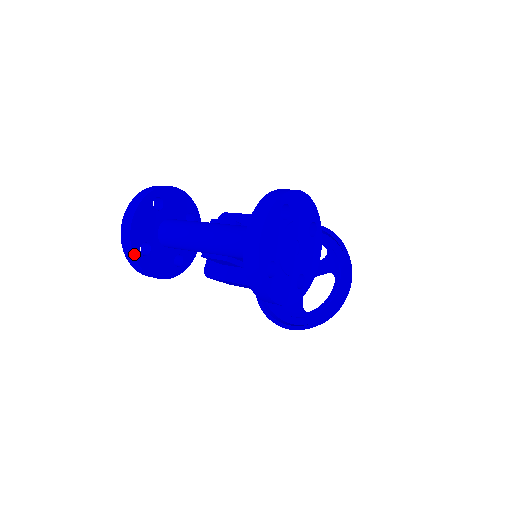
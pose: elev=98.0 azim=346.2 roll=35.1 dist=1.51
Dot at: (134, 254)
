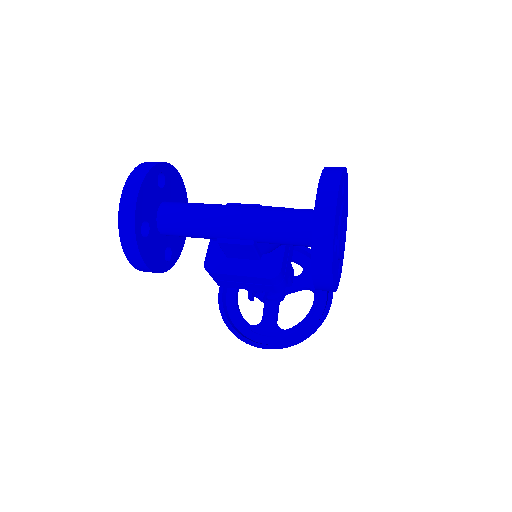
Dot at: (135, 231)
